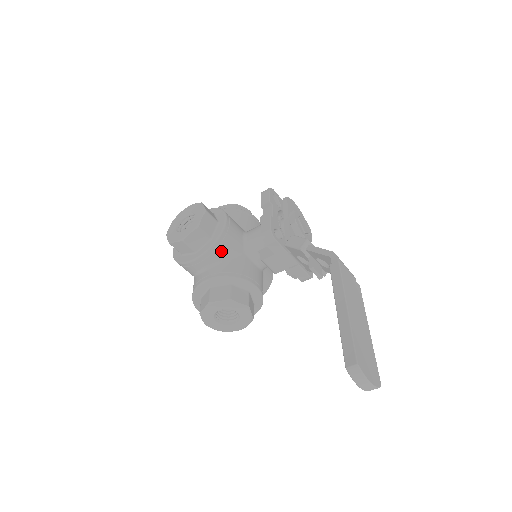
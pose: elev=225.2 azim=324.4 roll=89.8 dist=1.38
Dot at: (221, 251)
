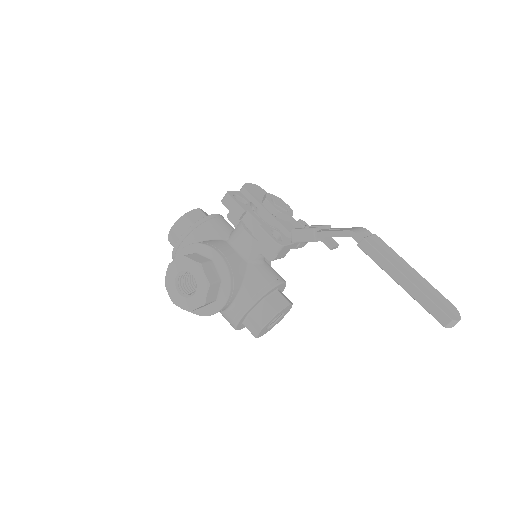
Dot at: (237, 282)
